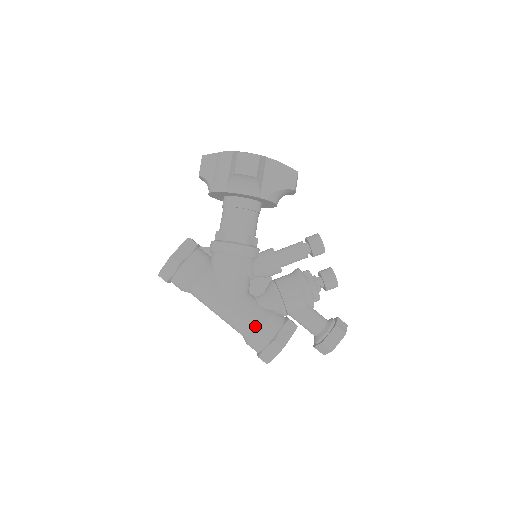
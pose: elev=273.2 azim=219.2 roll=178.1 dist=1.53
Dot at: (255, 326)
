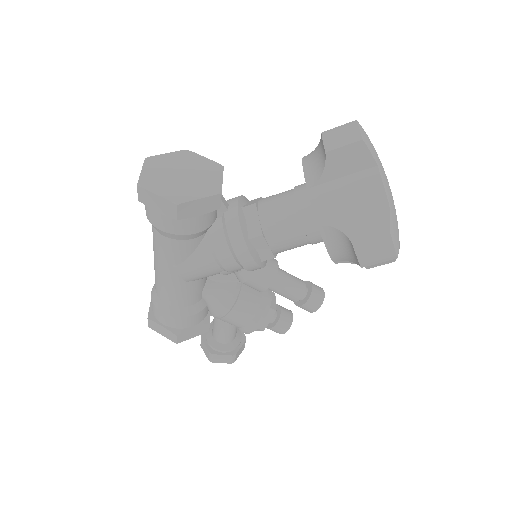
Dot at: (175, 309)
